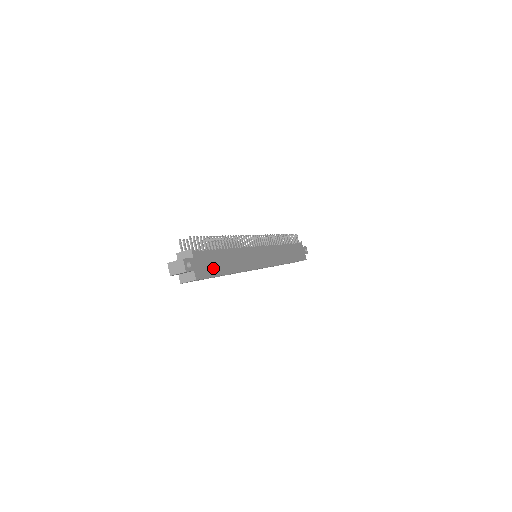
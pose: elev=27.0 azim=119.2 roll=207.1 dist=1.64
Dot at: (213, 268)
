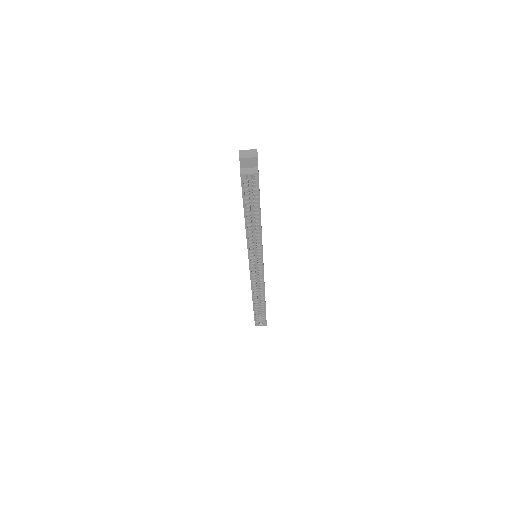
Dot at: occluded
